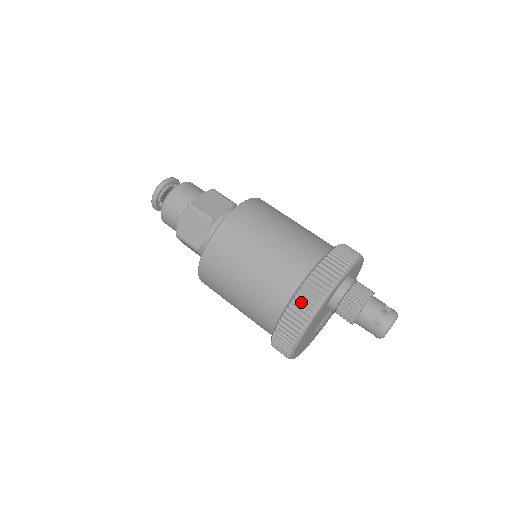
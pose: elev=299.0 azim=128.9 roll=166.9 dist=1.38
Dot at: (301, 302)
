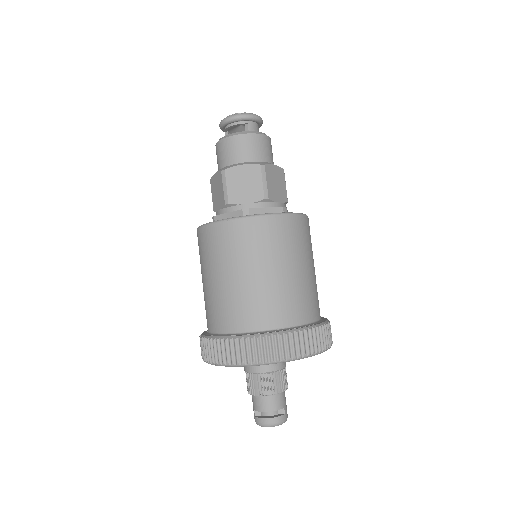
Dot at: (210, 348)
